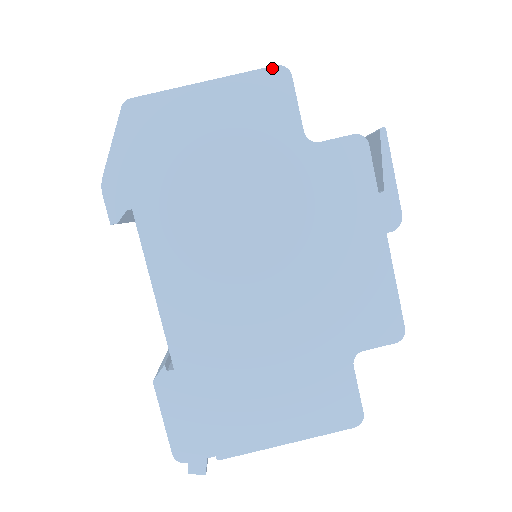
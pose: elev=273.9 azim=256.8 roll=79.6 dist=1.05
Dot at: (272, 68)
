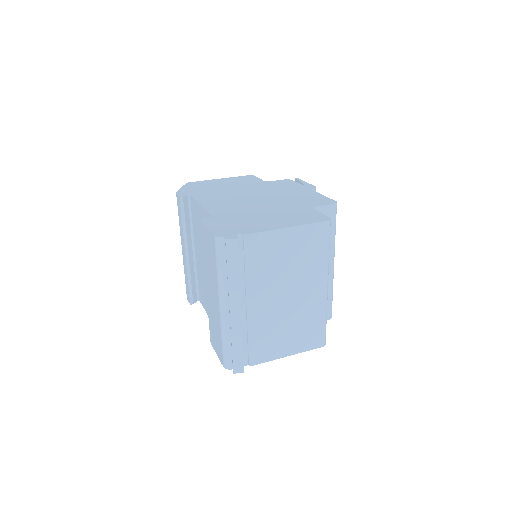
Dot at: (246, 176)
